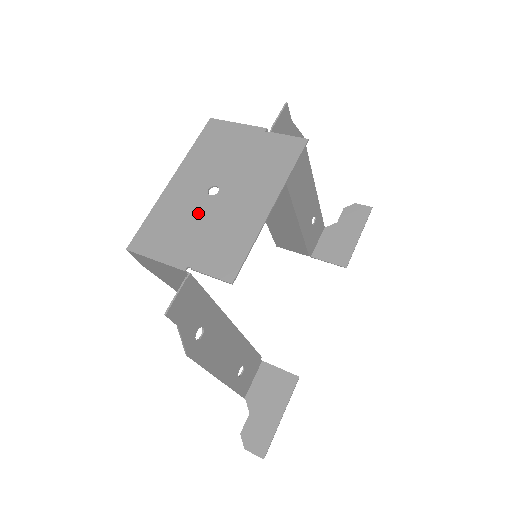
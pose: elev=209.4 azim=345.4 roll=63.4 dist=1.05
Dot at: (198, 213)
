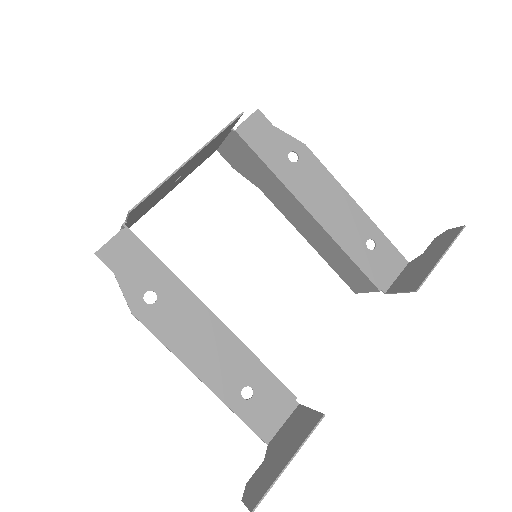
Dot at: occluded
